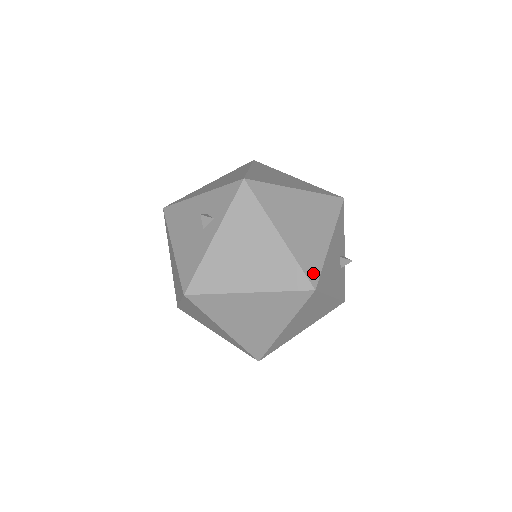
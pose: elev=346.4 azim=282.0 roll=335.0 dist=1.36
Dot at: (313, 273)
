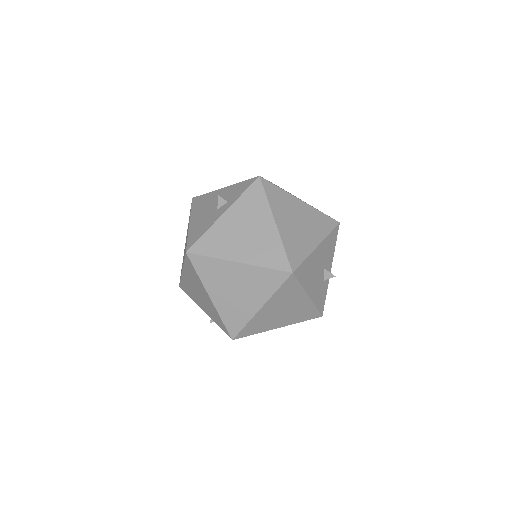
Dot at: (295, 260)
